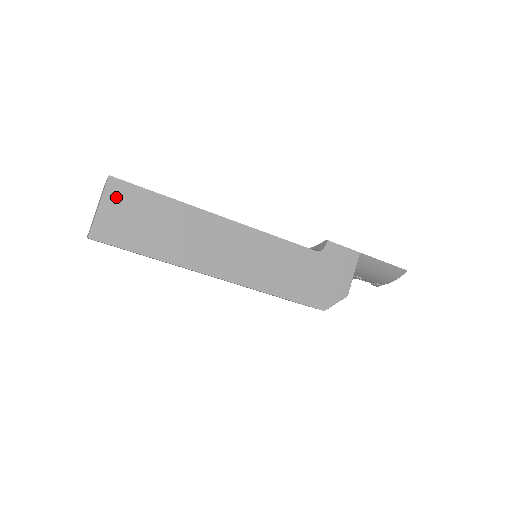
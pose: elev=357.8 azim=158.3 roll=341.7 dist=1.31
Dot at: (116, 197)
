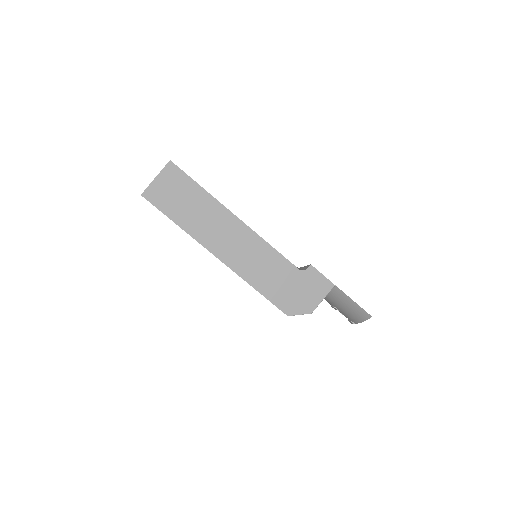
Dot at: (169, 176)
